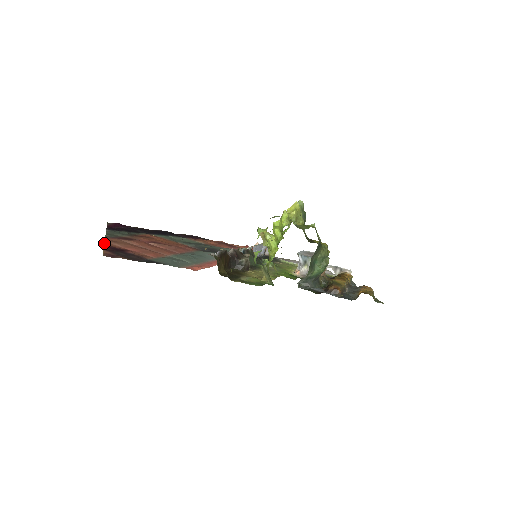
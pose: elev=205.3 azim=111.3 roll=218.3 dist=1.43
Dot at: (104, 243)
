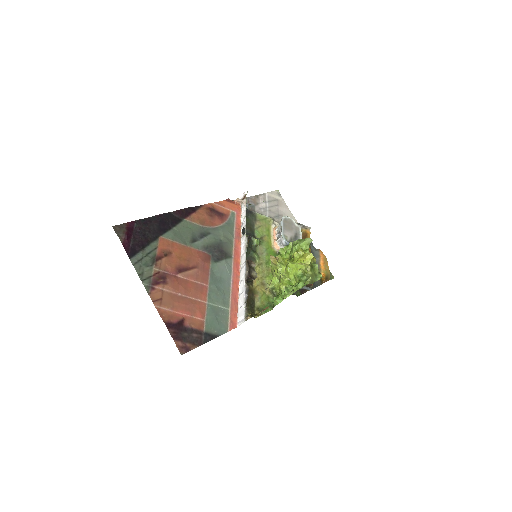
Dot at: (160, 316)
